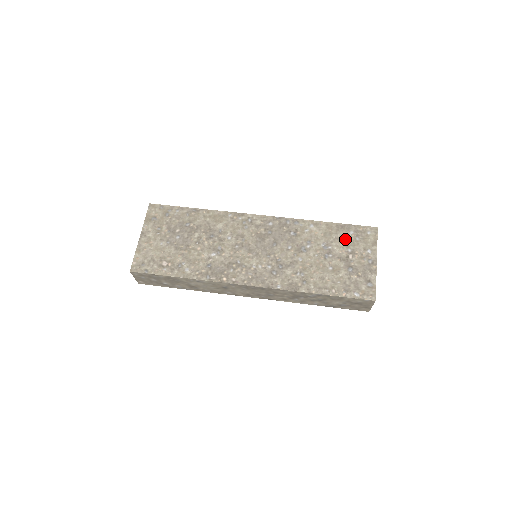
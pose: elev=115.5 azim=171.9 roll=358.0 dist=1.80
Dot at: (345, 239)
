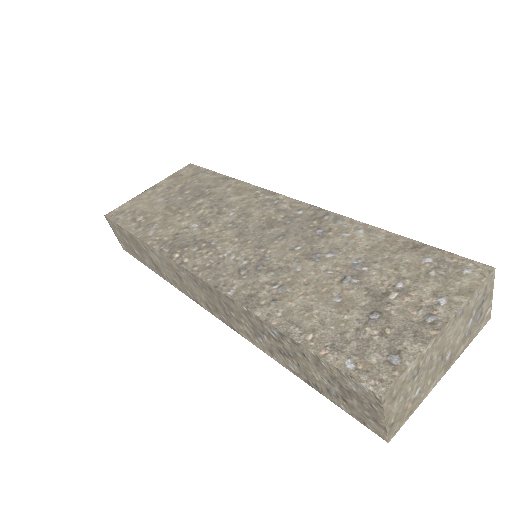
Dot at: (405, 265)
